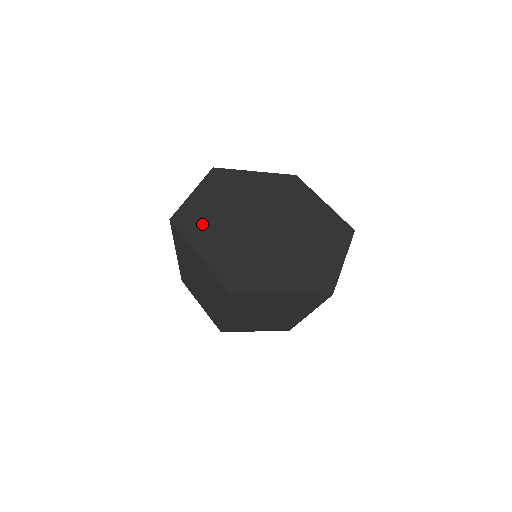
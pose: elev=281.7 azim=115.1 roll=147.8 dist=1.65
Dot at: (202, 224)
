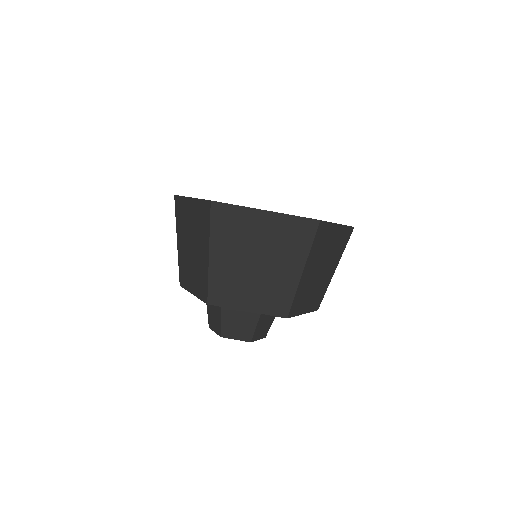
Dot at: occluded
